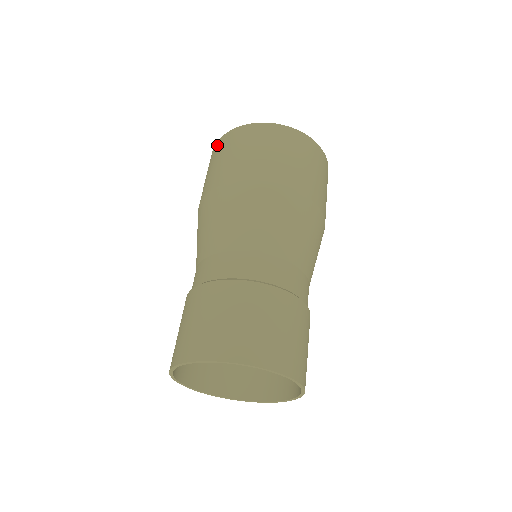
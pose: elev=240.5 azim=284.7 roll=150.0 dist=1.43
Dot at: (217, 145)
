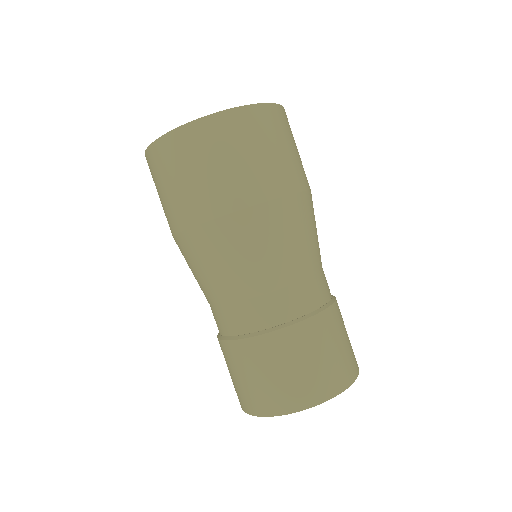
Dot at: occluded
